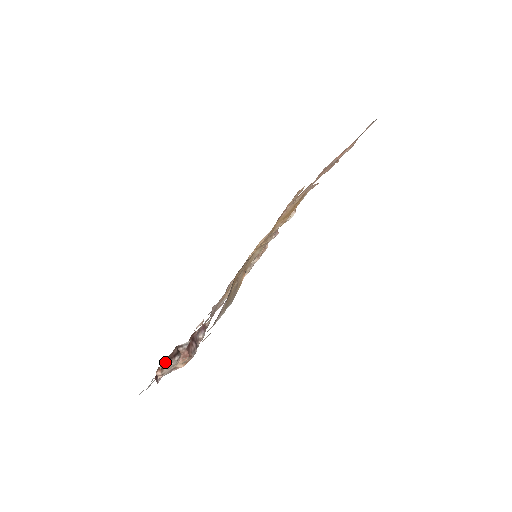
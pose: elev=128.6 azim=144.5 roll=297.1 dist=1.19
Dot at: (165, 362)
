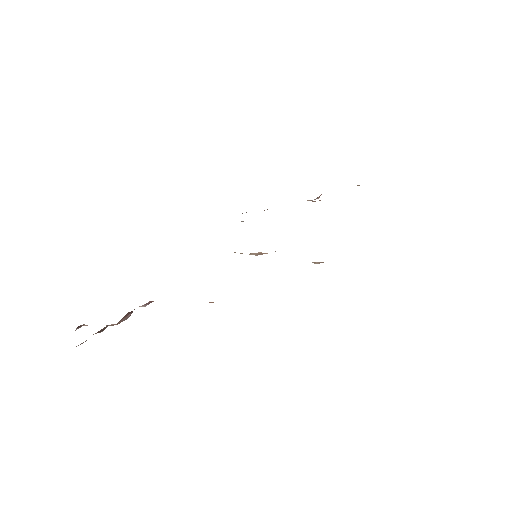
Dot at: occluded
